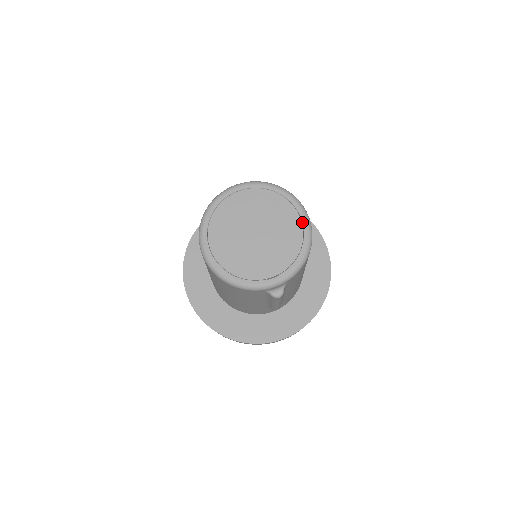
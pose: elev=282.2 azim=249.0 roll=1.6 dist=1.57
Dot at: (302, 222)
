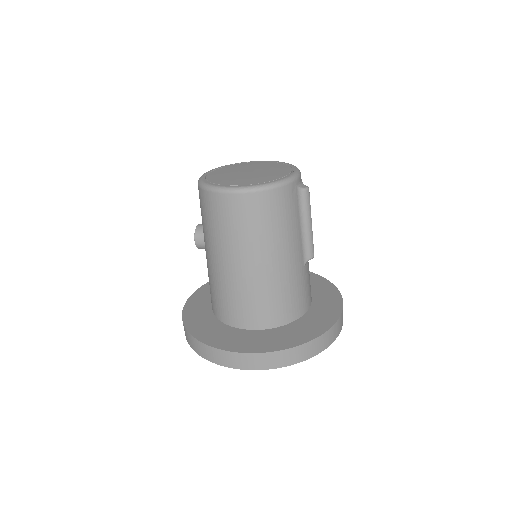
Dot at: (266, 162)
